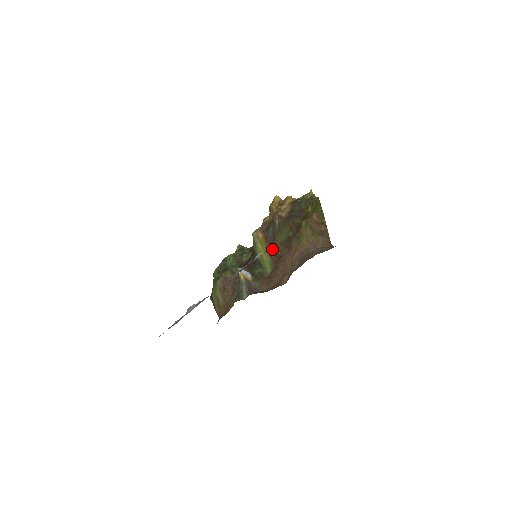
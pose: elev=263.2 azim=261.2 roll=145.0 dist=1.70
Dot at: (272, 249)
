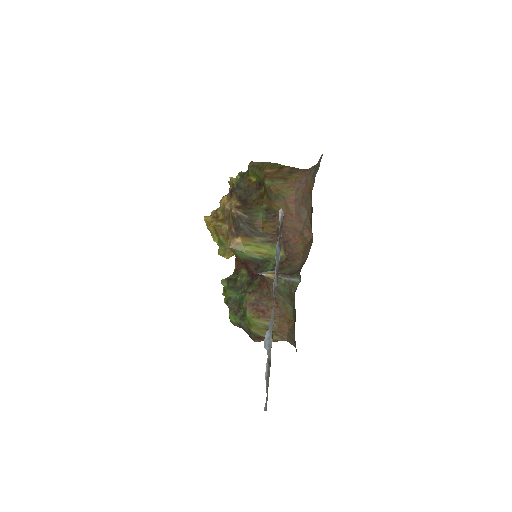
Dot at: (262, 236)
